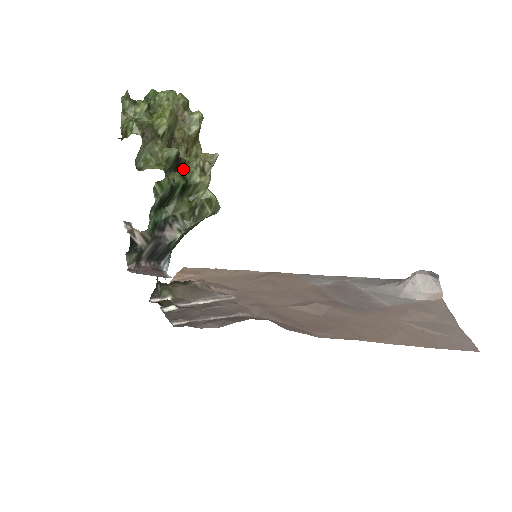
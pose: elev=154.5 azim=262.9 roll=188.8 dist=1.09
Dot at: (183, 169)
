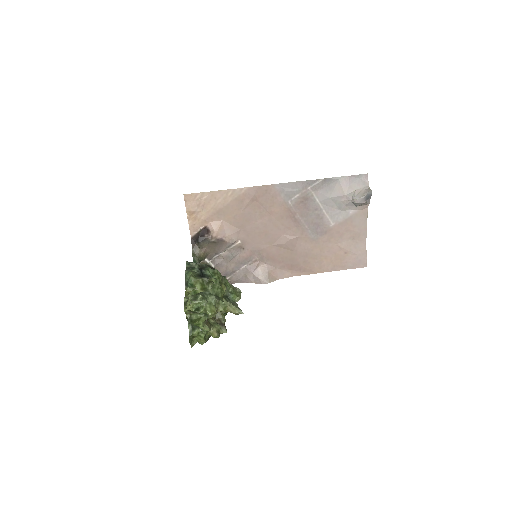
Dot at: (223, 314)
